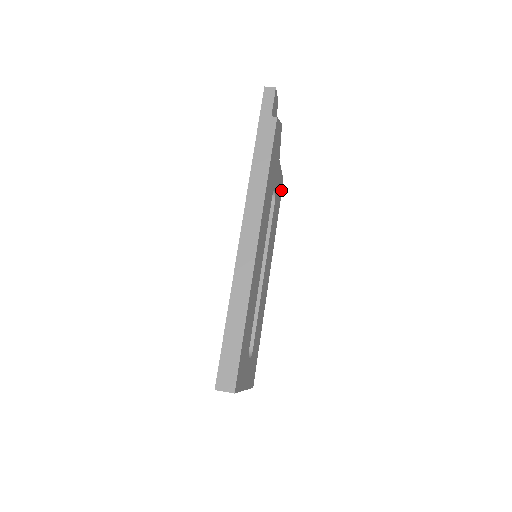
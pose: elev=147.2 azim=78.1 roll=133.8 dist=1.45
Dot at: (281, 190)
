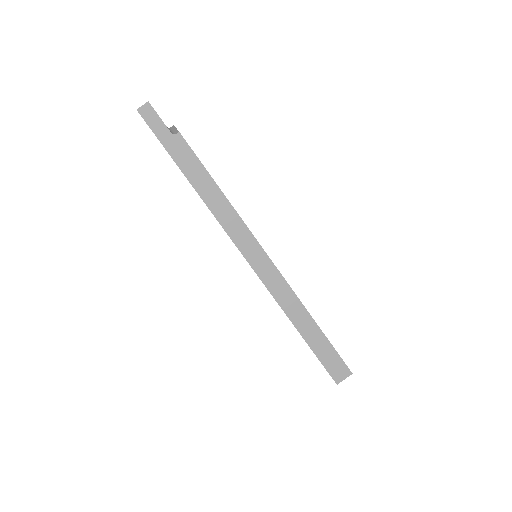
Dot at: occluded
